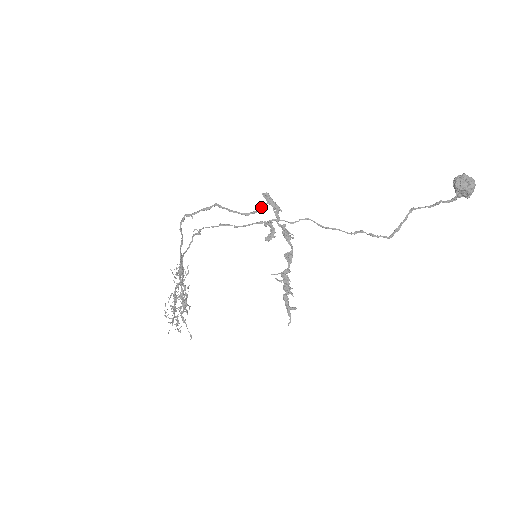
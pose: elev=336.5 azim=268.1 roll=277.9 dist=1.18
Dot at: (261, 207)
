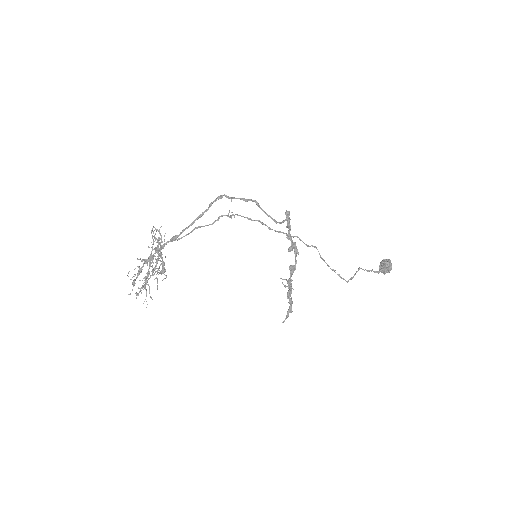
Dot at: occluded
